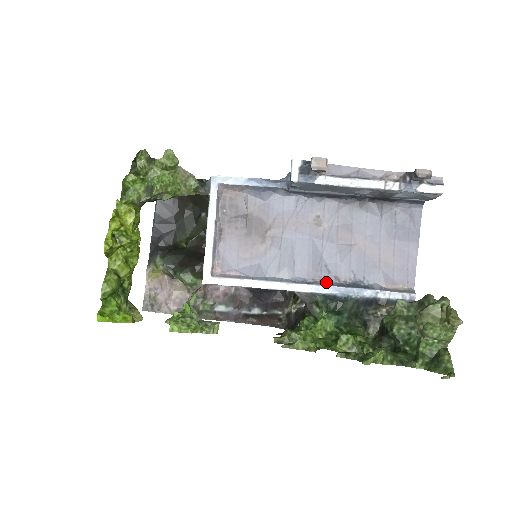
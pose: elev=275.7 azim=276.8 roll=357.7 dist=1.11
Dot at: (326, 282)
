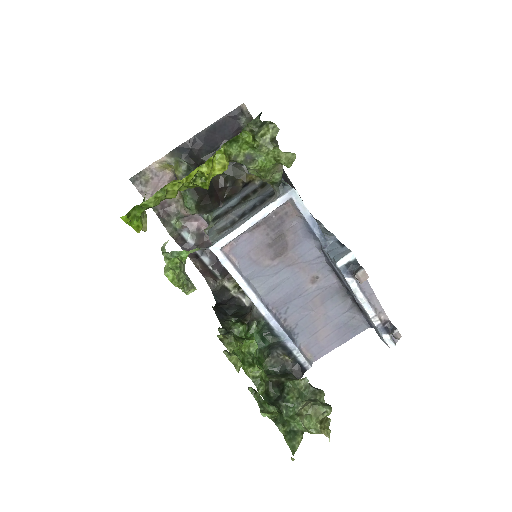
Dot at: (277, 317)
